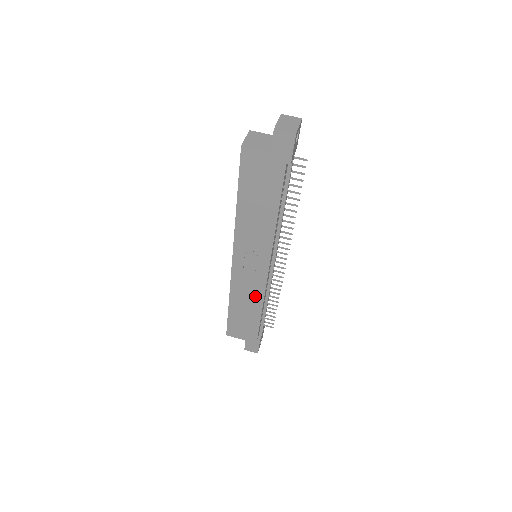
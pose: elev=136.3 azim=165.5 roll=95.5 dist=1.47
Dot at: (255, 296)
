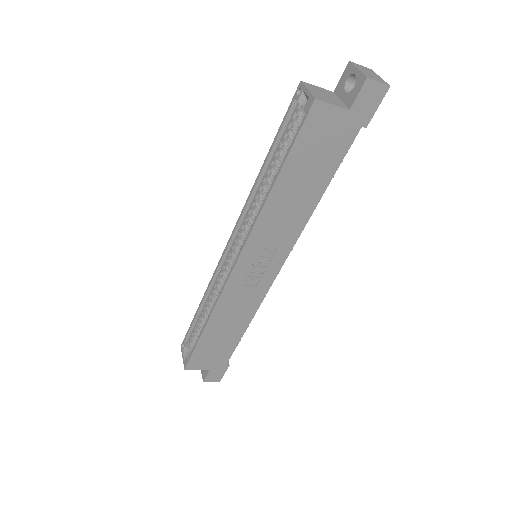
Dot at: (247, 309)
